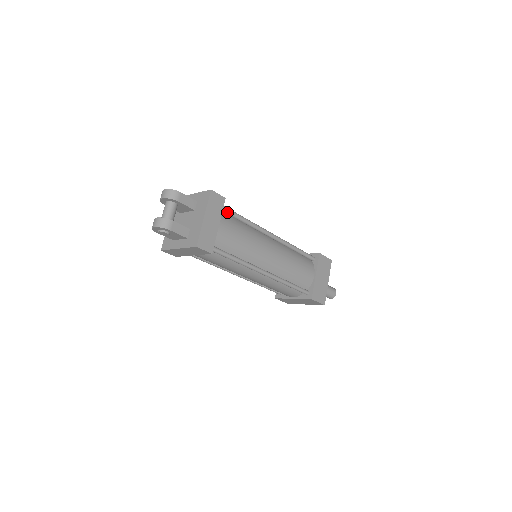
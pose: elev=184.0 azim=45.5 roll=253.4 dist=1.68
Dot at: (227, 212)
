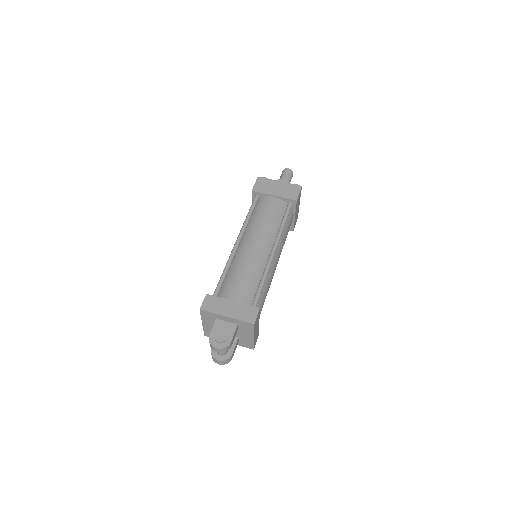
Dot at: (257, 303)
